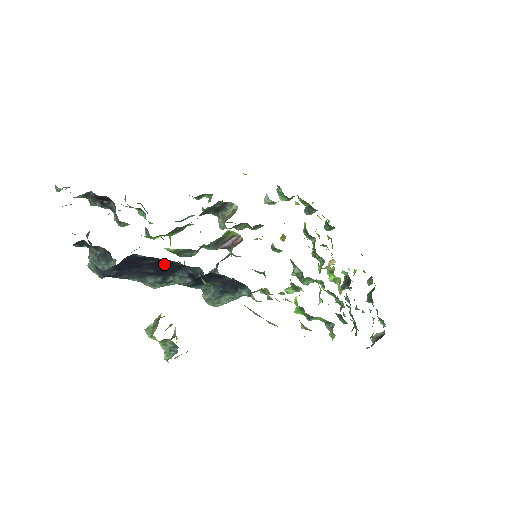
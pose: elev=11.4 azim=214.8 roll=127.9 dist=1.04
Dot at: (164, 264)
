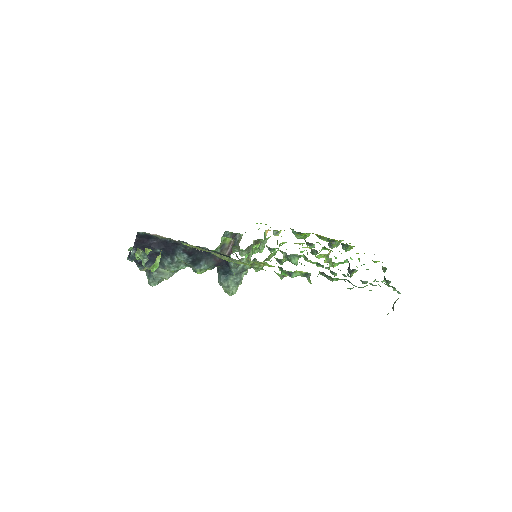
Dot at: (163, 244)
